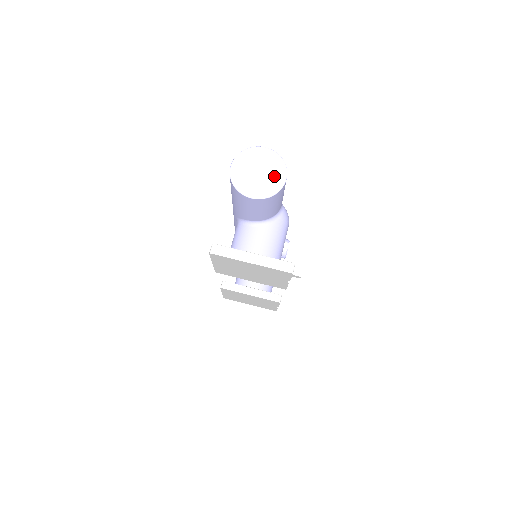
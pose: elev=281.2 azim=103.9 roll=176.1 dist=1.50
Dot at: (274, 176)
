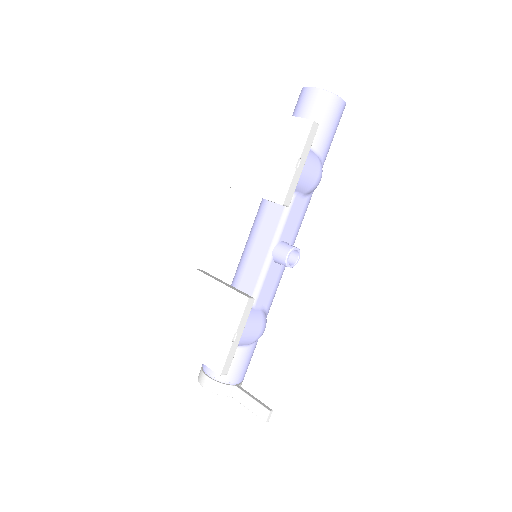
Dot at: occluded
